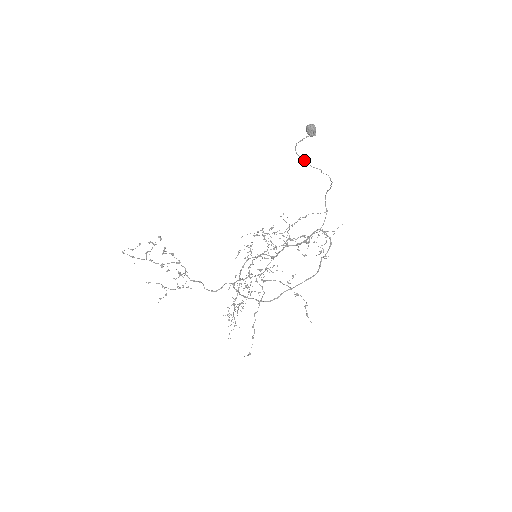
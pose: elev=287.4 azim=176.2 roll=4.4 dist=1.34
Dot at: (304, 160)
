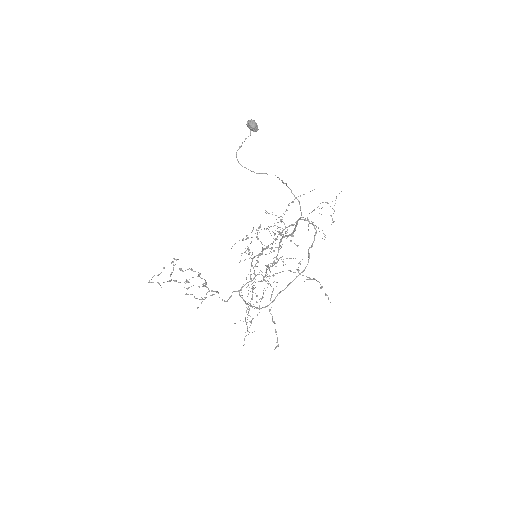
Dot at: (246, 168)
